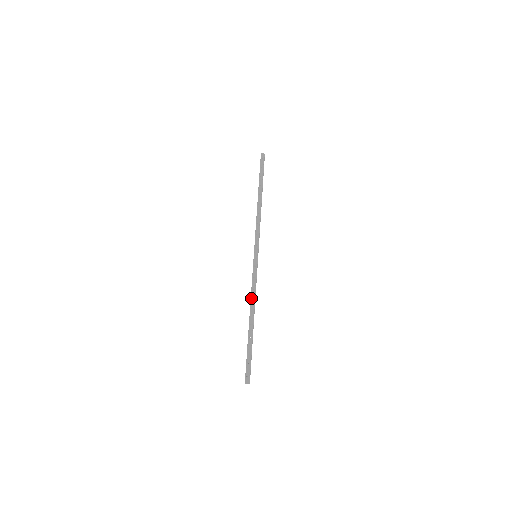
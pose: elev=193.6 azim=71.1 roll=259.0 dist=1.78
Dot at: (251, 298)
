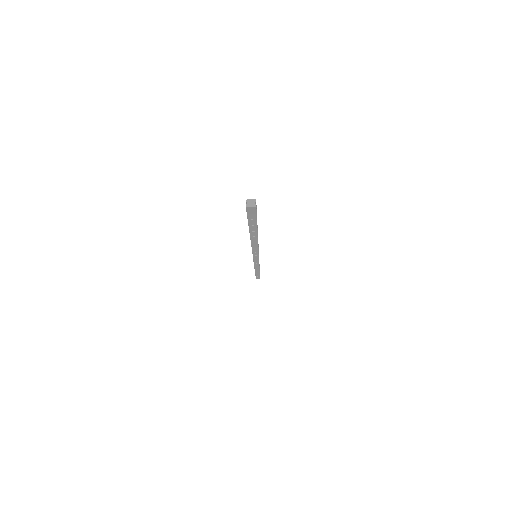
Dot at: occluded
